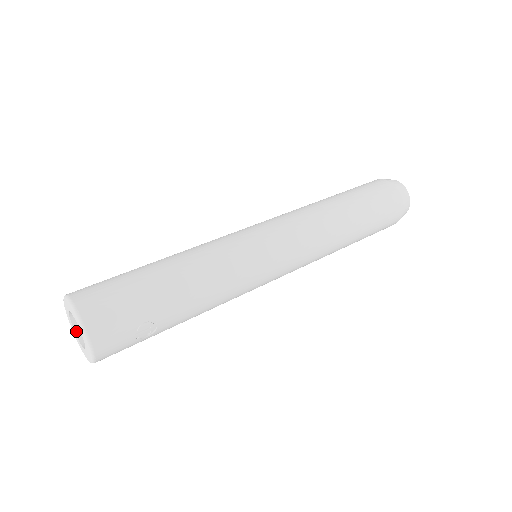
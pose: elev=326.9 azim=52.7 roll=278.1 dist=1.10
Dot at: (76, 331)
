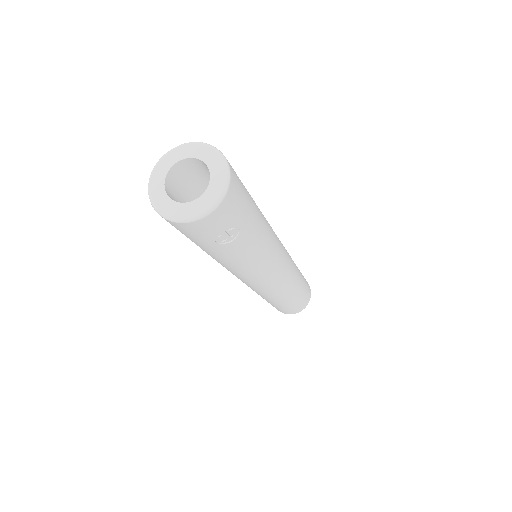
Dot at: (166, 179)
